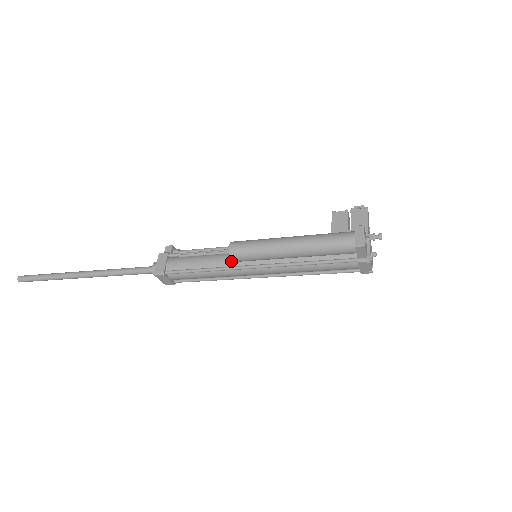
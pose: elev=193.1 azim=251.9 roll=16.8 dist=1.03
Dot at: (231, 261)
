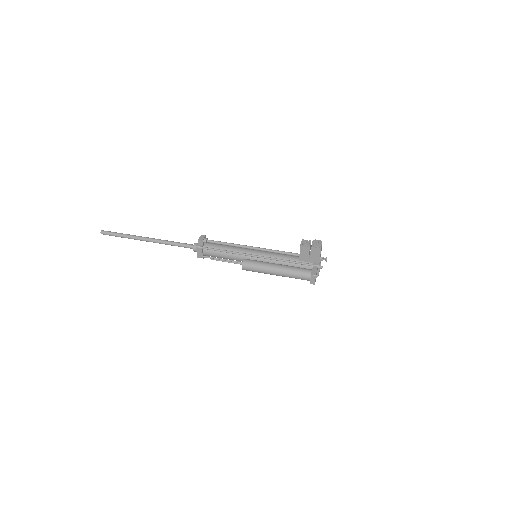
Dot at: (242, 261)
